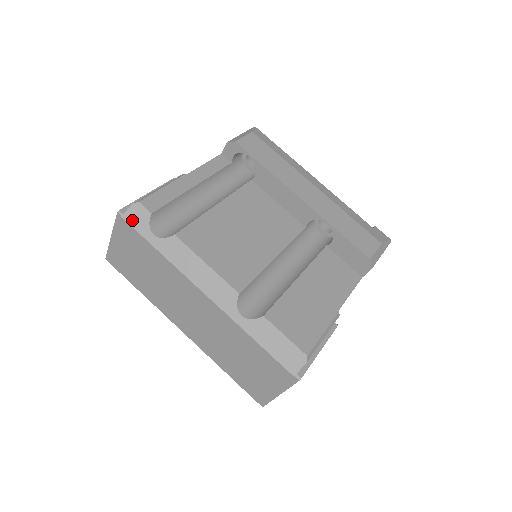
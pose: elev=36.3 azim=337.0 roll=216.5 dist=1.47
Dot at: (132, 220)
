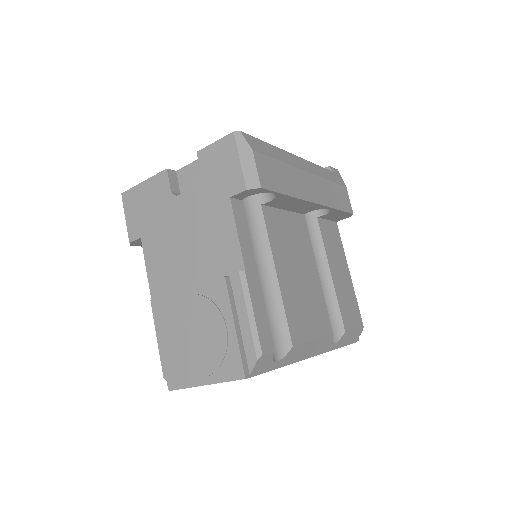
Dot at: (258, 371)
